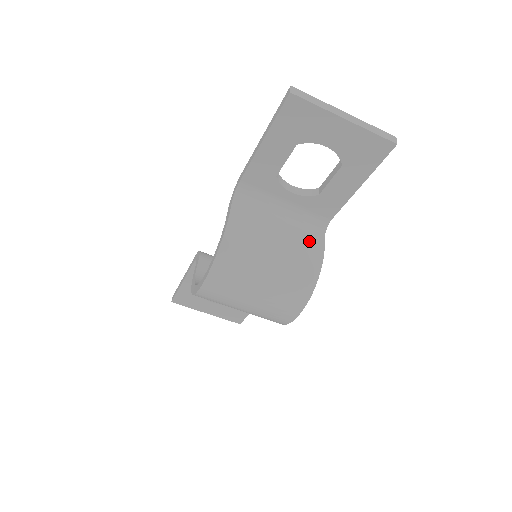
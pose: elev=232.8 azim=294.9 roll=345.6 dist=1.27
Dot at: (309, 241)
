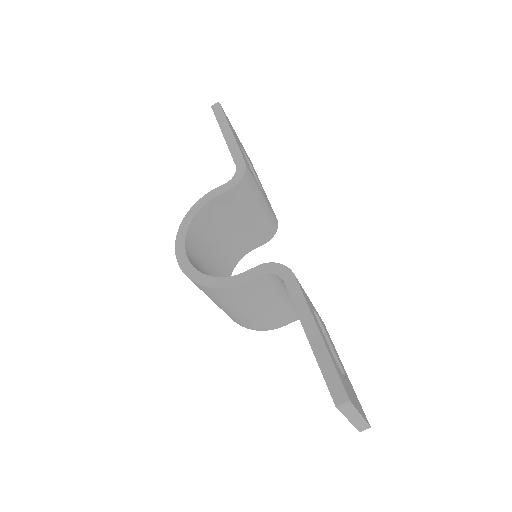
Dot at: (279, 320)
